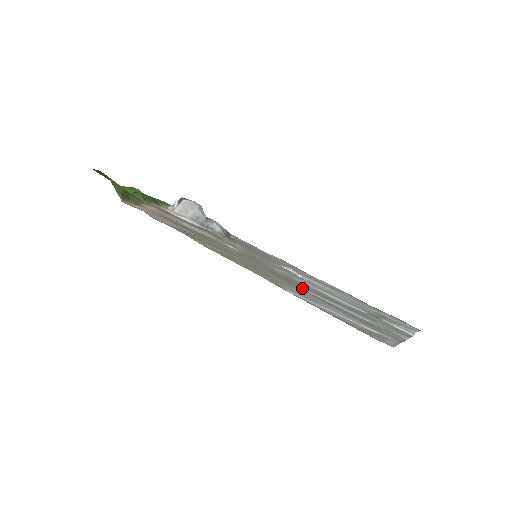
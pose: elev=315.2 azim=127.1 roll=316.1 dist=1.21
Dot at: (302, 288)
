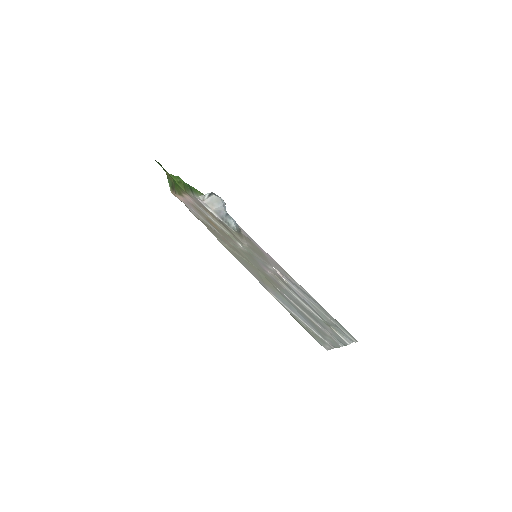
Dot at: (282, 292)
